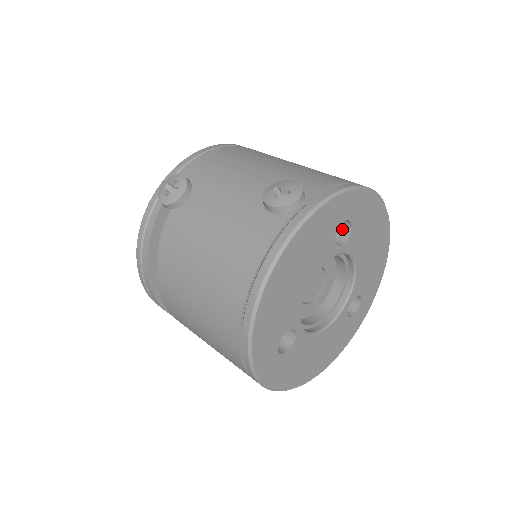
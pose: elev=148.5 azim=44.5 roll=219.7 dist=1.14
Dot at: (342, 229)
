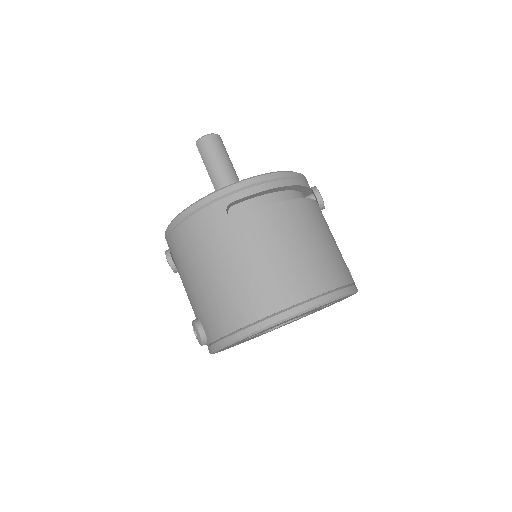
Dot at: occluded
